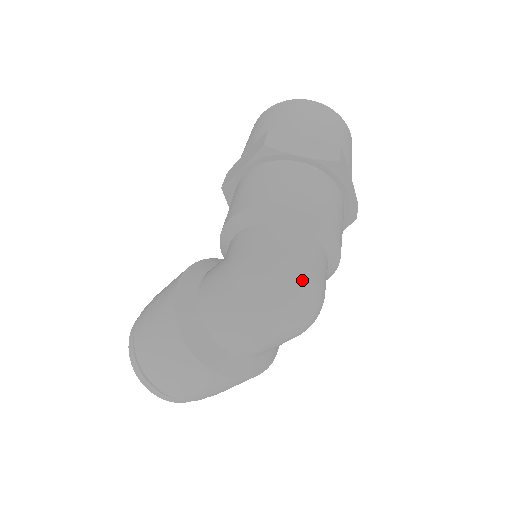
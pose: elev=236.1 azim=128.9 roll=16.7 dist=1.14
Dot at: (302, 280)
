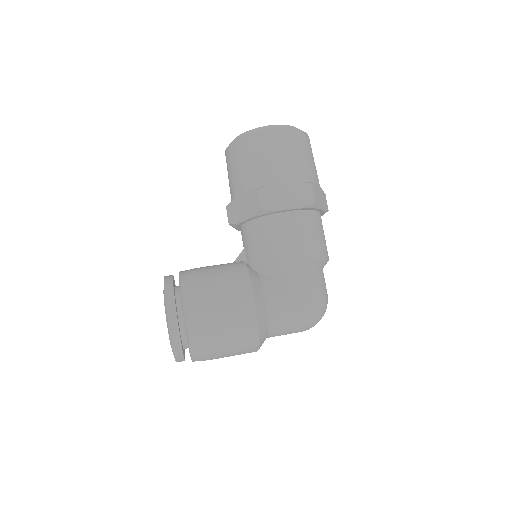
Dot at: occluded
